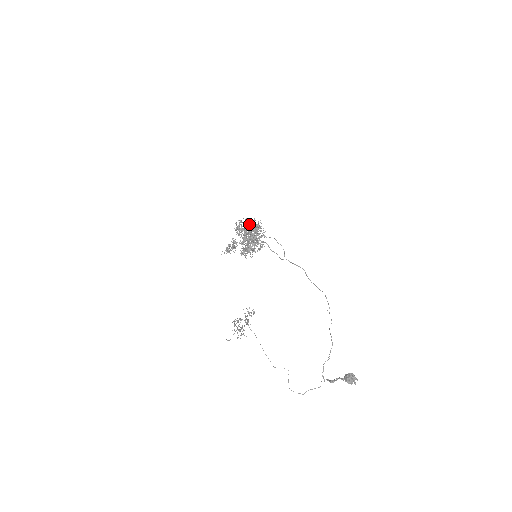
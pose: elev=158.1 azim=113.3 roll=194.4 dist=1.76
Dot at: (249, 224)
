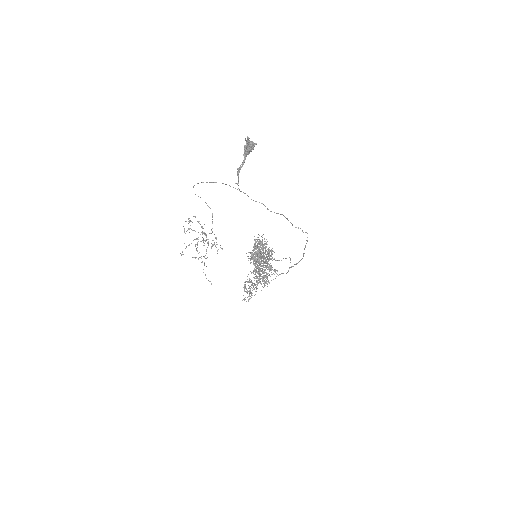
Dot at: occluded
